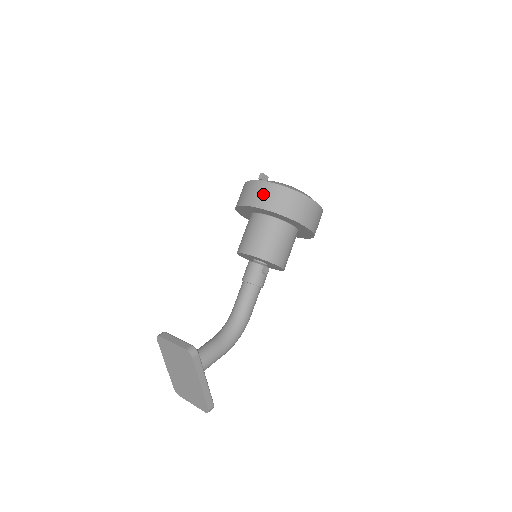
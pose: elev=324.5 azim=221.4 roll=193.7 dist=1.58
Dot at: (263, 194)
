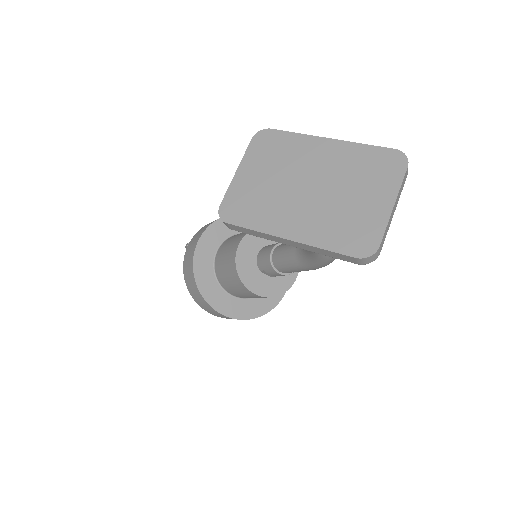
Dot at: (199, 232)
